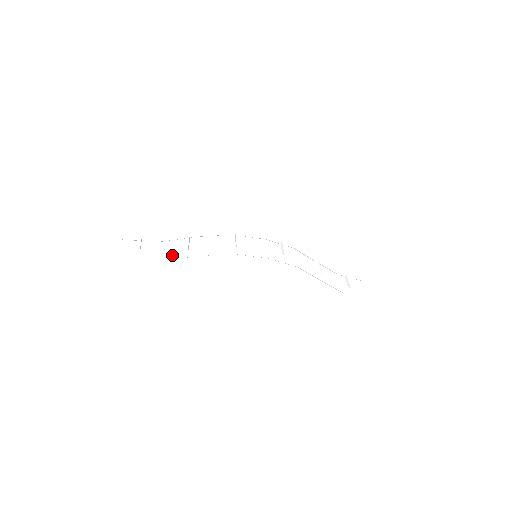
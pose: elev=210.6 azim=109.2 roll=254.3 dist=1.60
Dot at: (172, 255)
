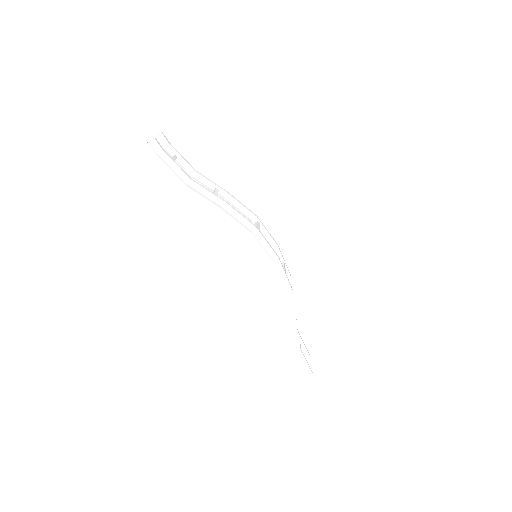
Dot at: (202, 187)
